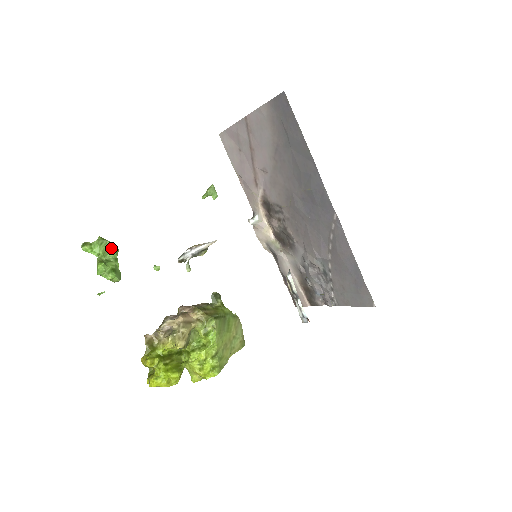
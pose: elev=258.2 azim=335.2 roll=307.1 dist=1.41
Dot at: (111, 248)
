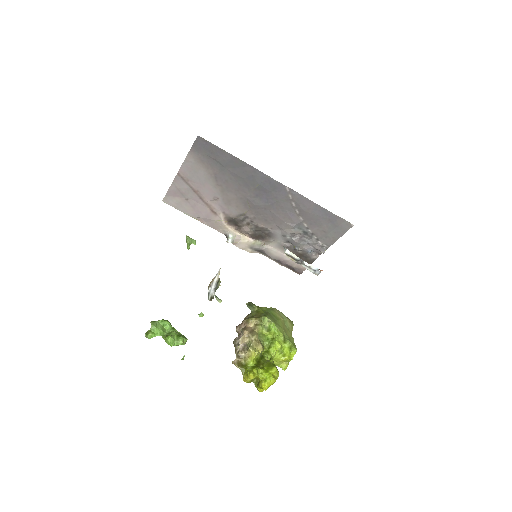
Dot at: (164, 323)
